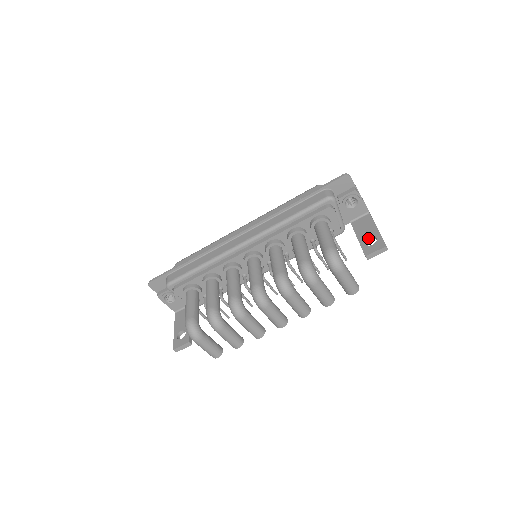
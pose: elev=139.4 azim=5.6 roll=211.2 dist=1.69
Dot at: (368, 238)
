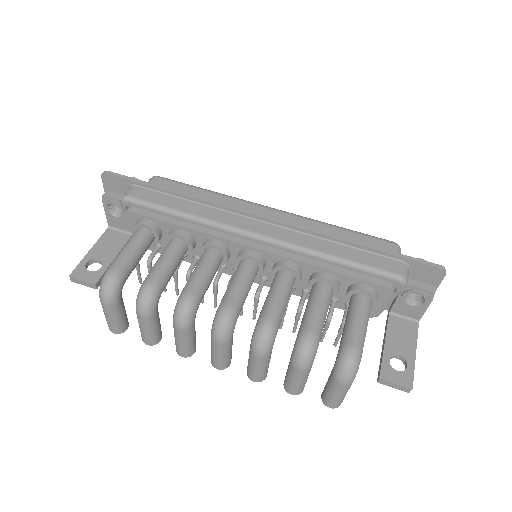
Dot at: (397, 355)
